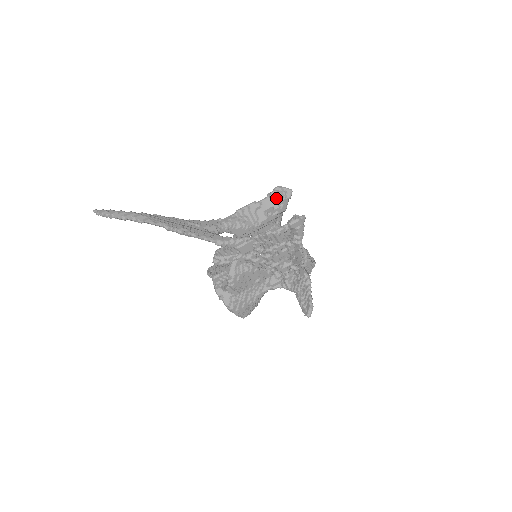
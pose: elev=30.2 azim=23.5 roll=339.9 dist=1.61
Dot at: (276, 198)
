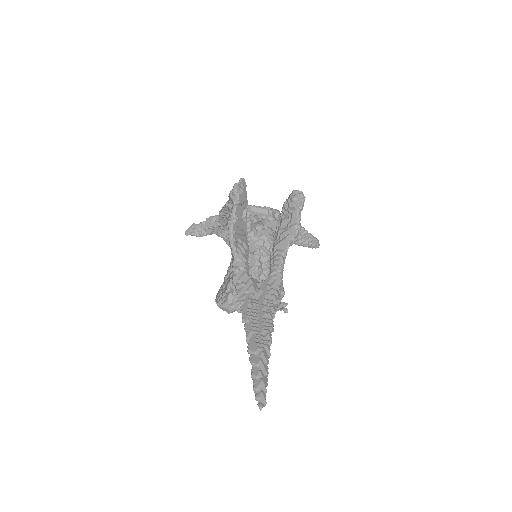
Dot at: (244, 199)
